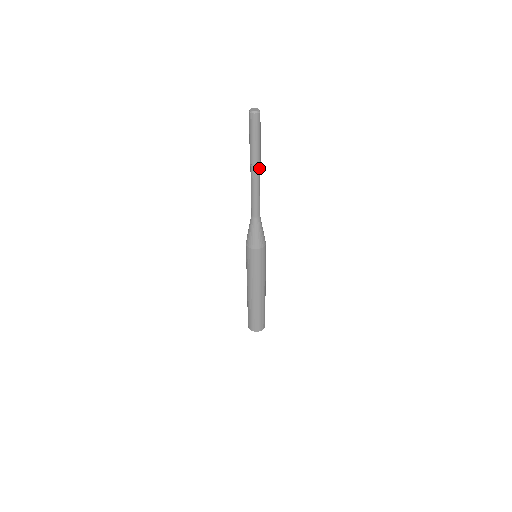
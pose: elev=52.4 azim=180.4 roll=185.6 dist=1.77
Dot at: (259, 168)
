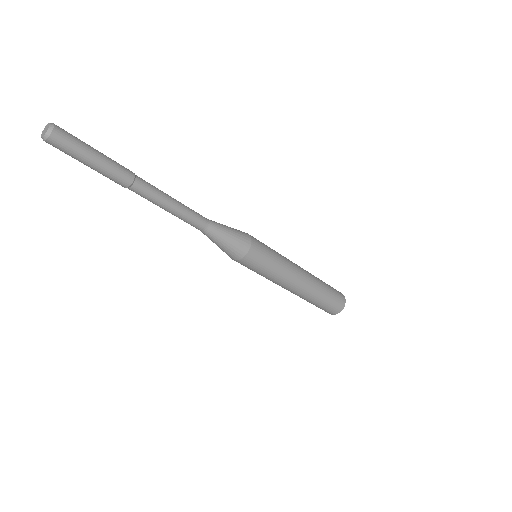
Dot at: (141, 180)
